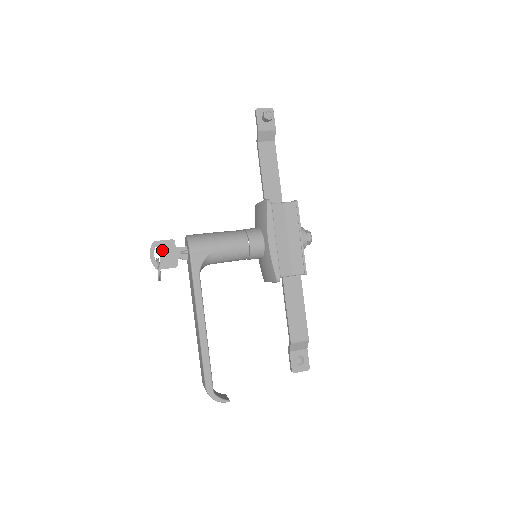
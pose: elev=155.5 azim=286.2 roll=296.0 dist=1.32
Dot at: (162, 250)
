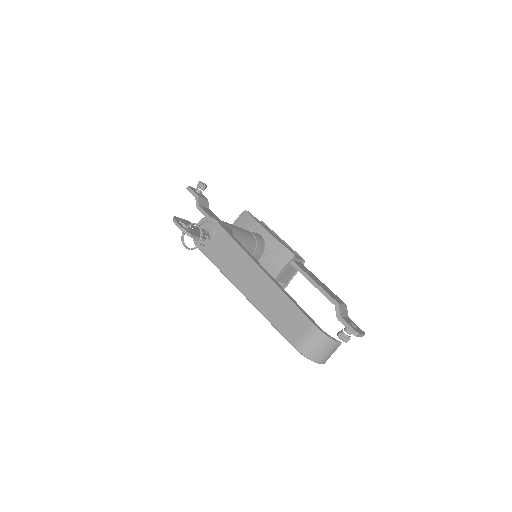
Dot at: (185, 224)
